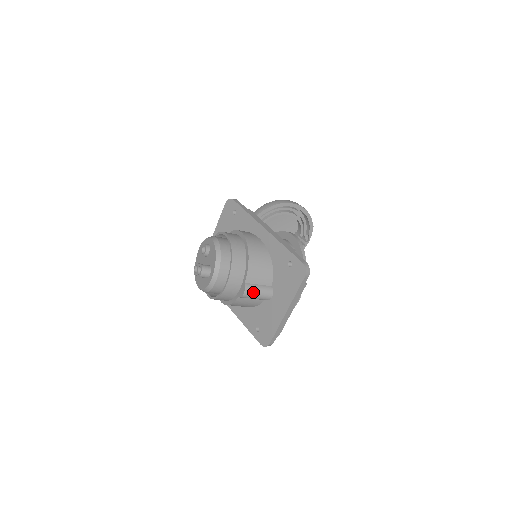
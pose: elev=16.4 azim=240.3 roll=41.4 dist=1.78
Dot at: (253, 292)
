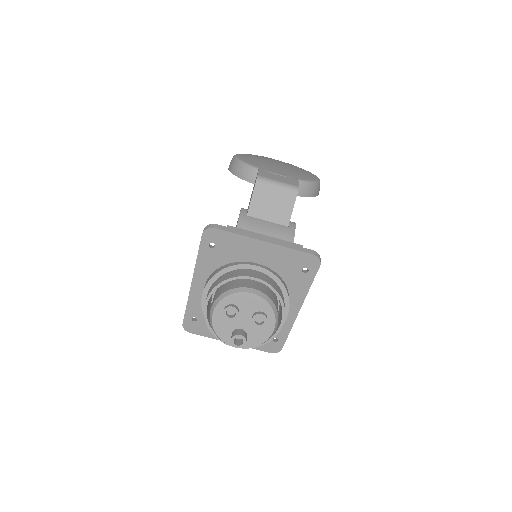
Dot at: occluded
